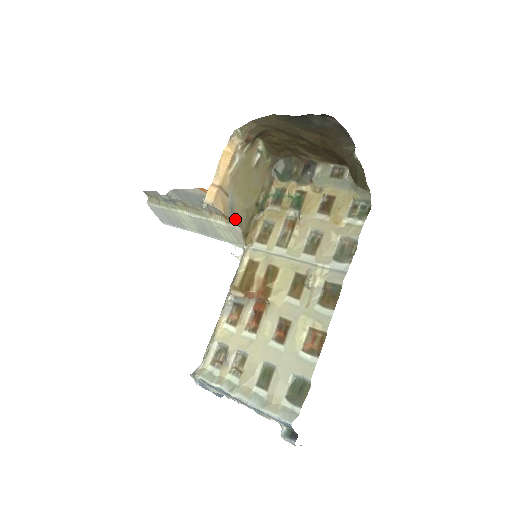
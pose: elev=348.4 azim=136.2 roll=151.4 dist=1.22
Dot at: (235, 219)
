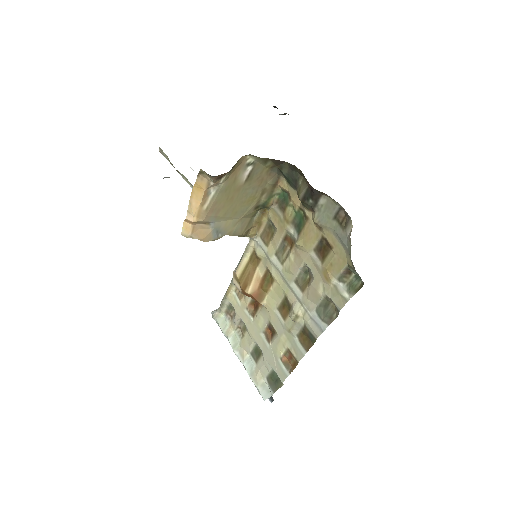
Dot at: occluded
